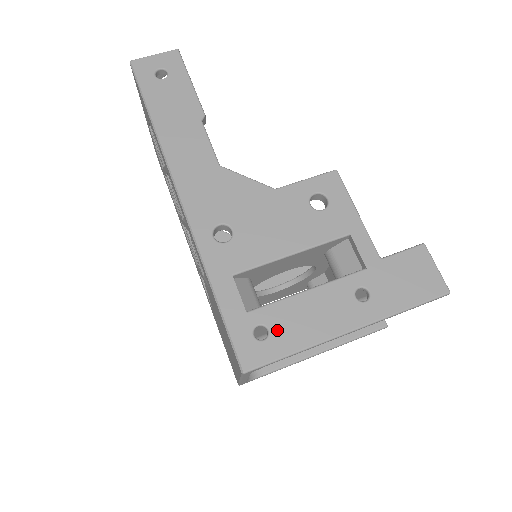
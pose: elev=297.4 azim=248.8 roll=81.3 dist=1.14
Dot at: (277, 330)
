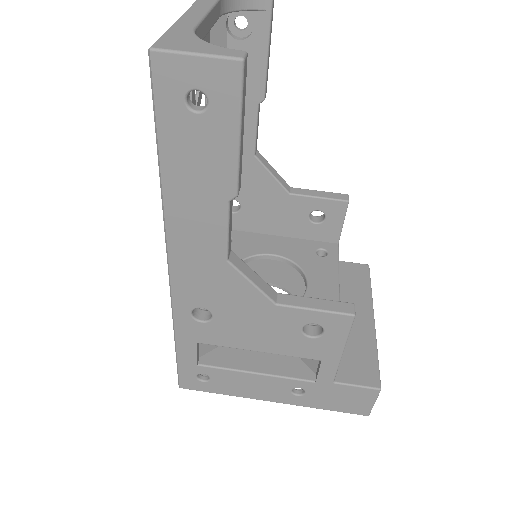
Dot at: (216, 382)
